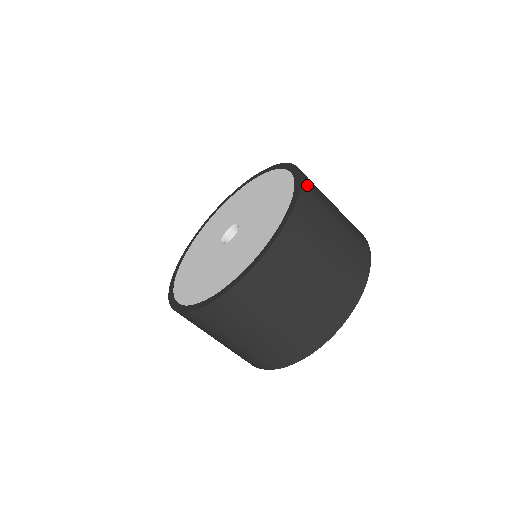
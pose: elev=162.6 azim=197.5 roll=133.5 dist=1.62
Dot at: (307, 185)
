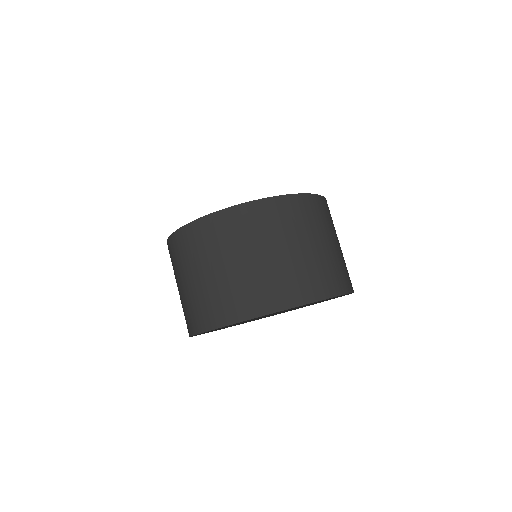
Dot at: occluded
